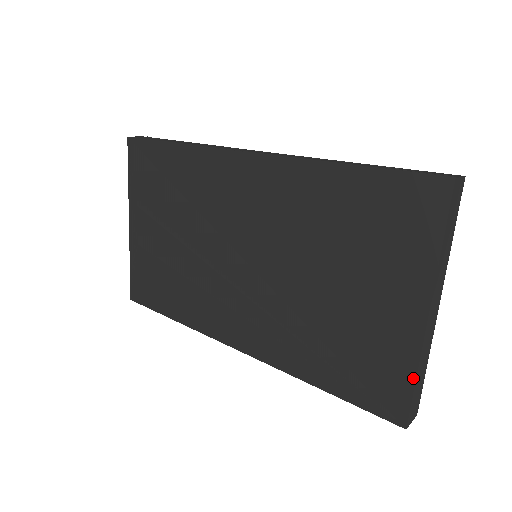
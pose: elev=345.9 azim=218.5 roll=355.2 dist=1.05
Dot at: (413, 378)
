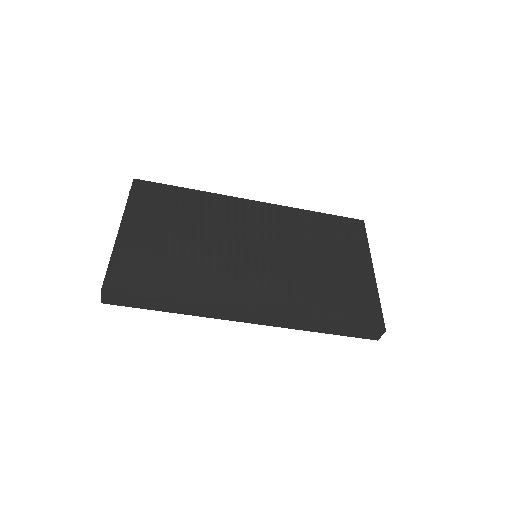
Dot at: (379, 301)
